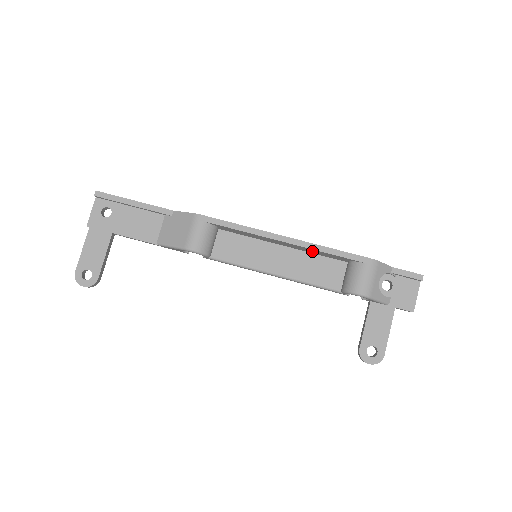
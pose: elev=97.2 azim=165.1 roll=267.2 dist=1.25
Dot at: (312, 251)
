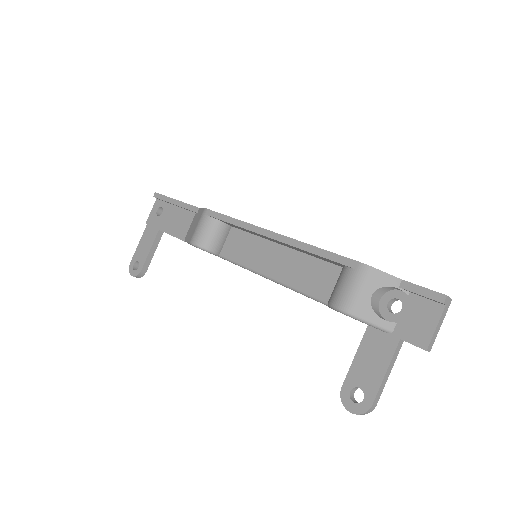
Dot at: (304, 251)
